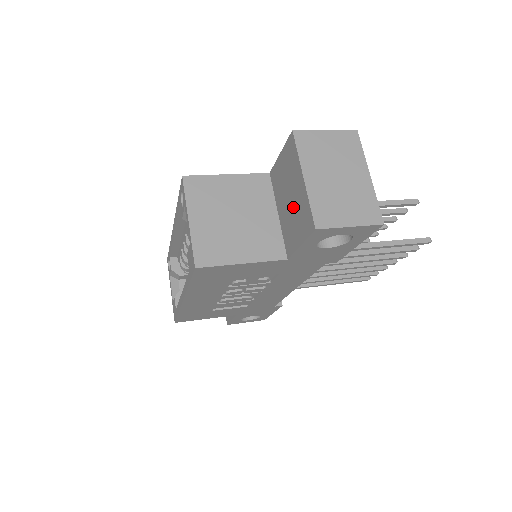
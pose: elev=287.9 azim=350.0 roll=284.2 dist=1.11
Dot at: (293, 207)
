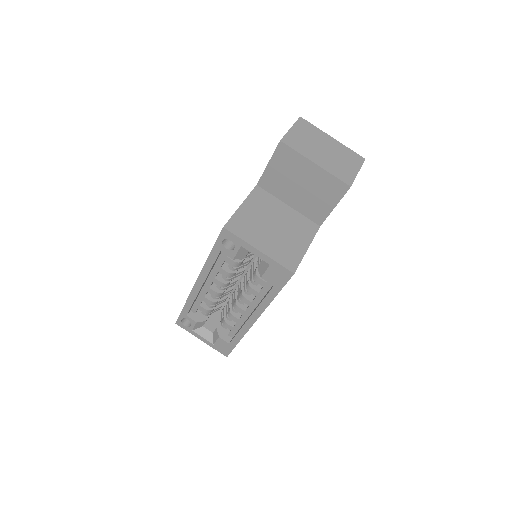
Dot at: (310, 189)
